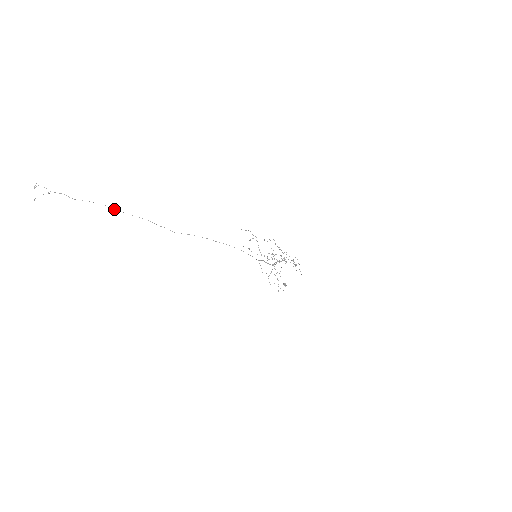
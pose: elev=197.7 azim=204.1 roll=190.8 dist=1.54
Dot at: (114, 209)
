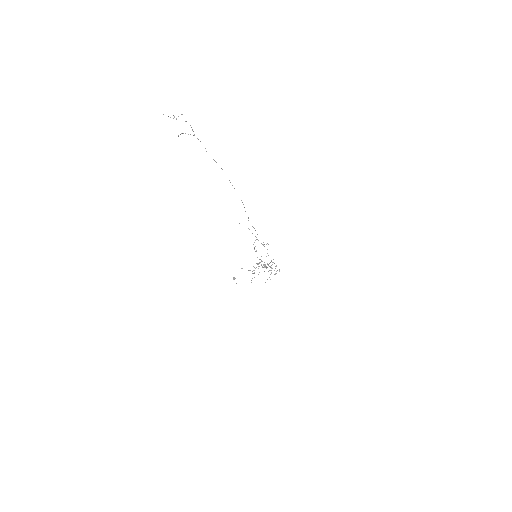
Dot at: occluded
